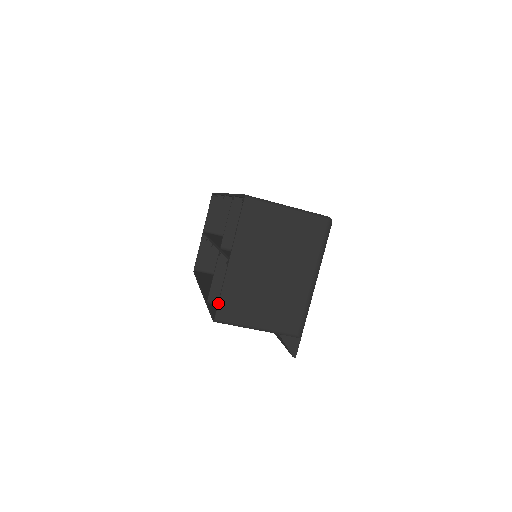
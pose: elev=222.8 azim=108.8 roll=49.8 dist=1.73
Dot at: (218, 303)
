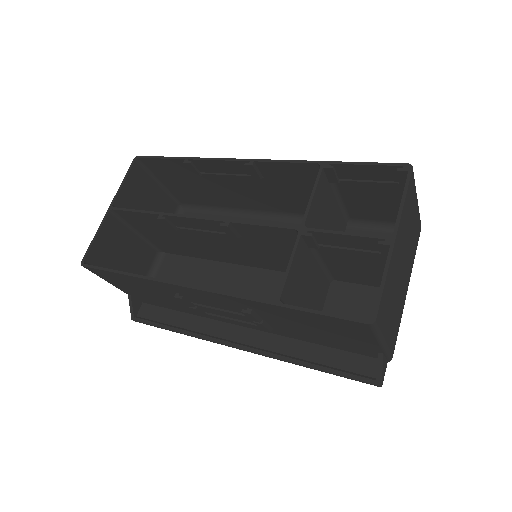
Dot at: (381, 297)
